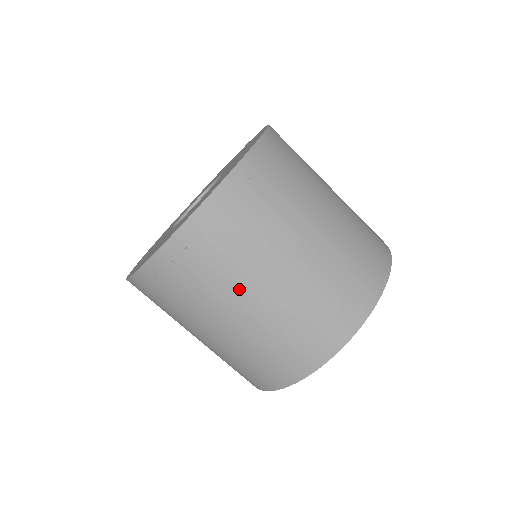
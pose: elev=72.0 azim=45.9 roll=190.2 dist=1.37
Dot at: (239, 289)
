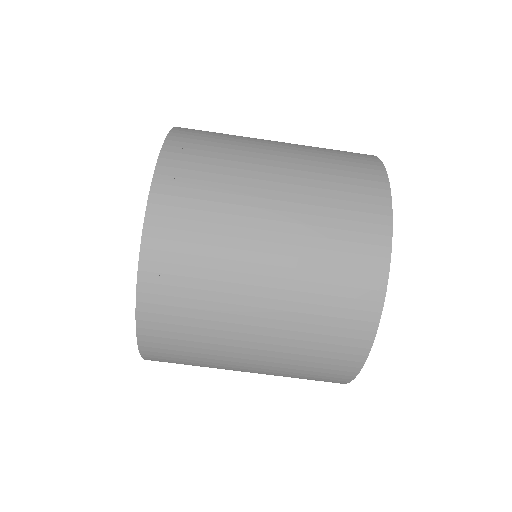
Dot at: (226, 369)
